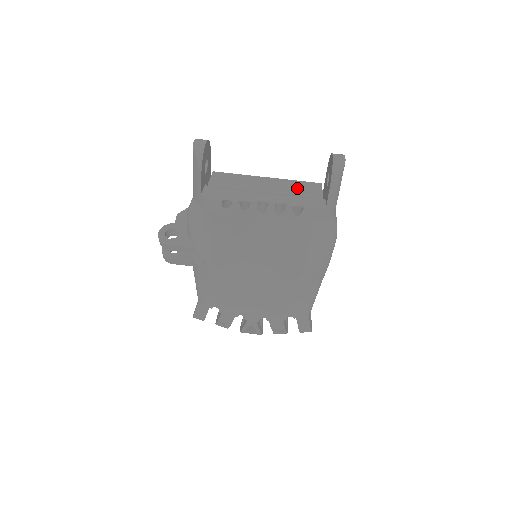
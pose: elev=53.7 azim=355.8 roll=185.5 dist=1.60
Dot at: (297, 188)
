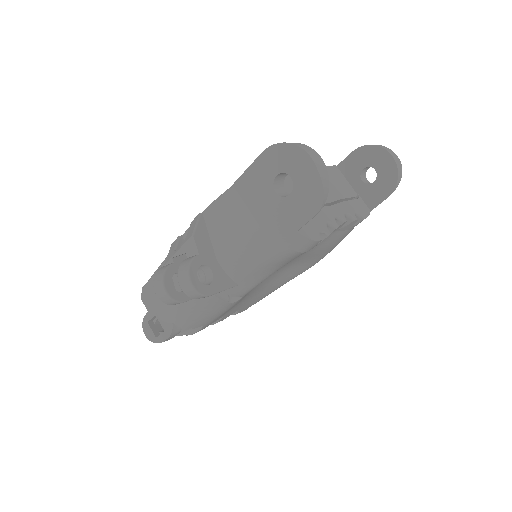
Dot at: (334, 183)
